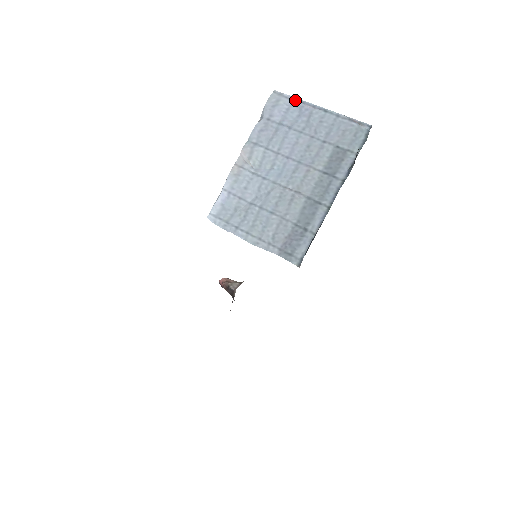
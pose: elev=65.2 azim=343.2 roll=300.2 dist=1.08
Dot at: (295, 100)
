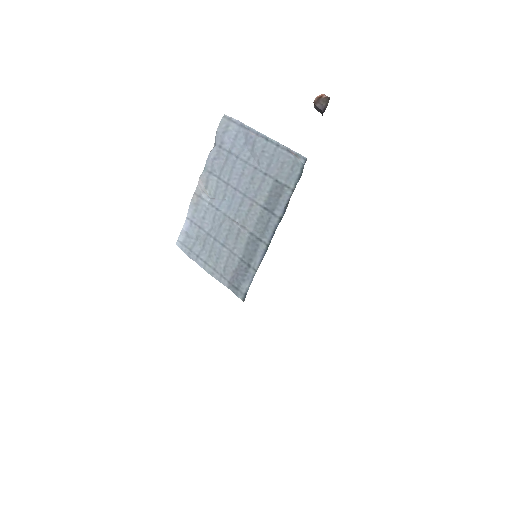
Dot at: (242, 126)
